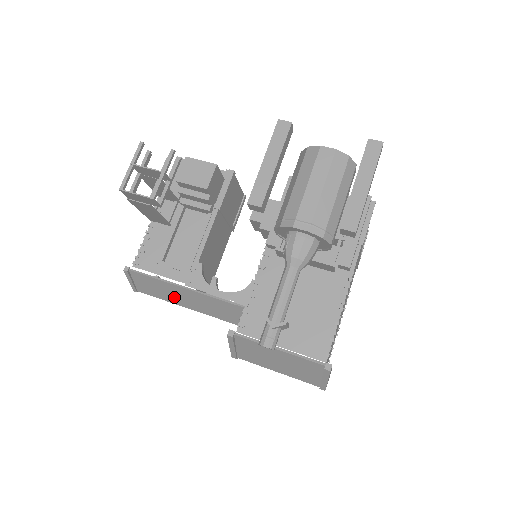
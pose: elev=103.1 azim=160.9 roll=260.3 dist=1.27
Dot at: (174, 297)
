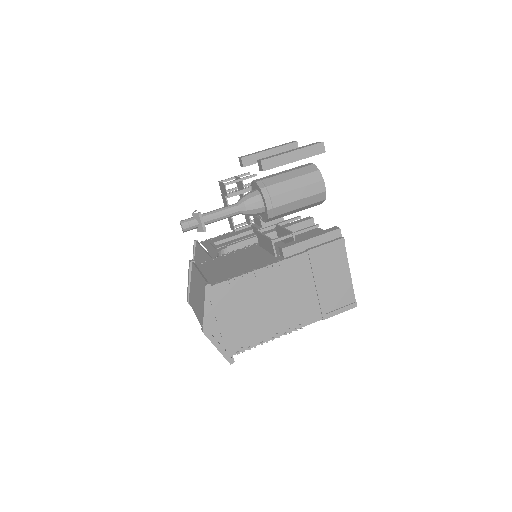
Dot at: occluded
